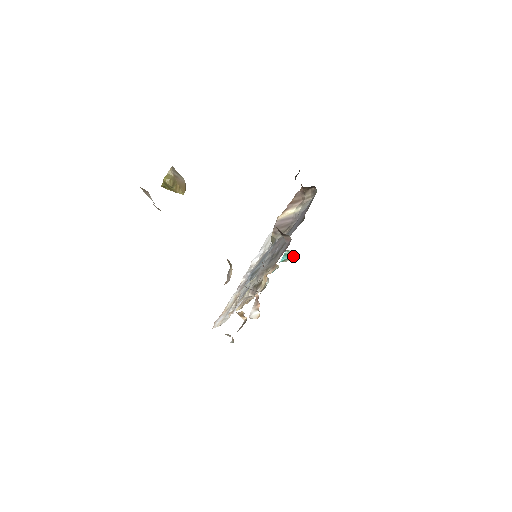
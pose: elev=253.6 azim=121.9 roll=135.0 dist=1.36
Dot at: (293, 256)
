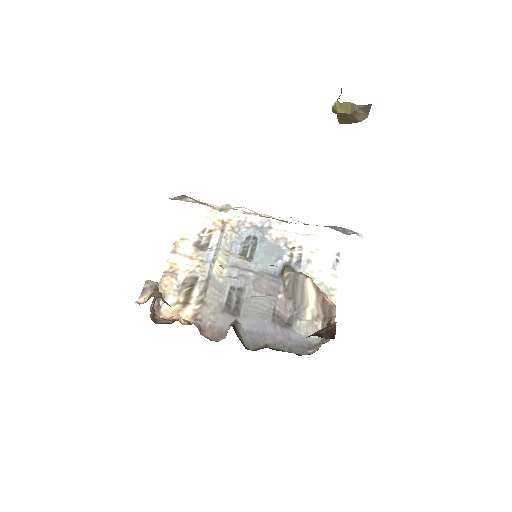
Dot at: occluded
